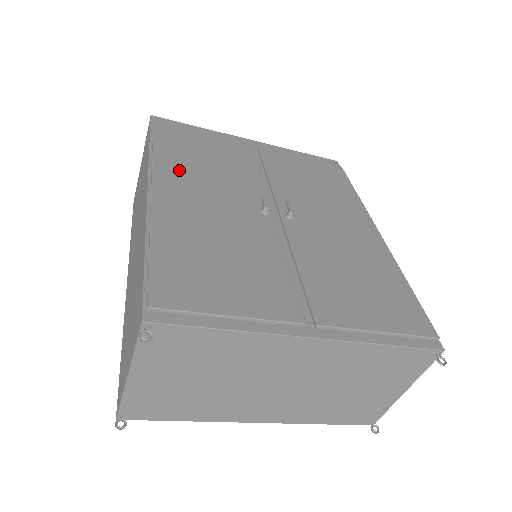
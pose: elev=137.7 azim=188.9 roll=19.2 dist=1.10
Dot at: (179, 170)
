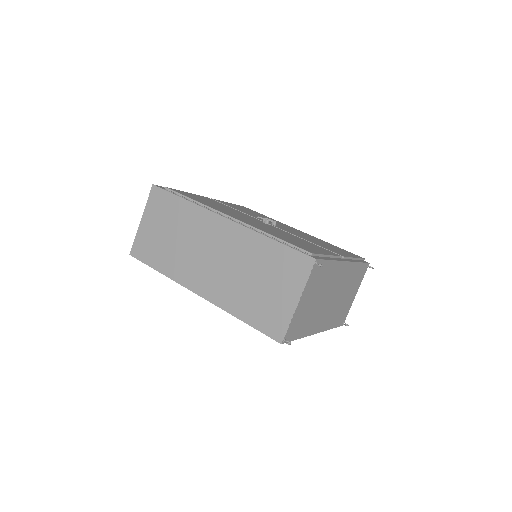
Dot at: (218, 208)
